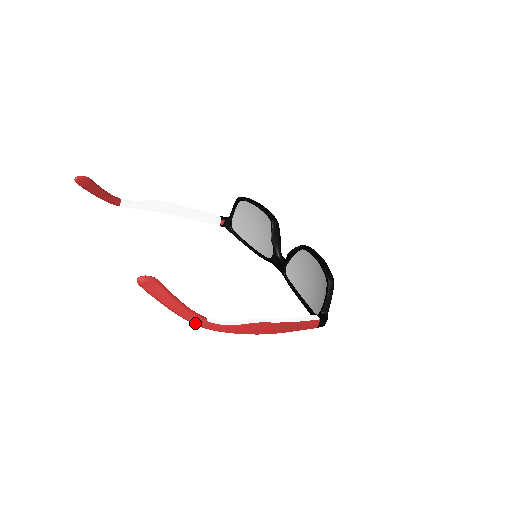
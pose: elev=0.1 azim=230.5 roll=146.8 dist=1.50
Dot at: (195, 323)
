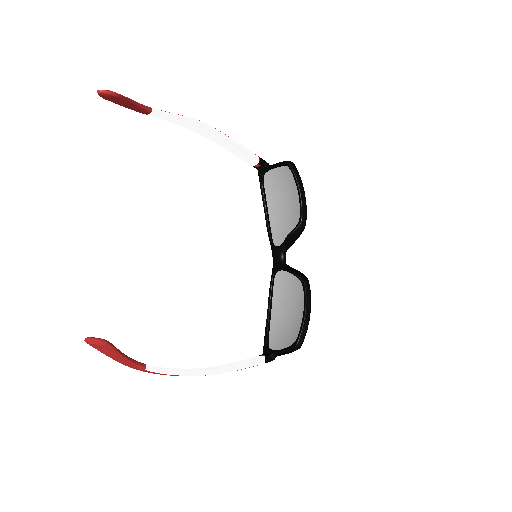
Dot at: (132, 367)
